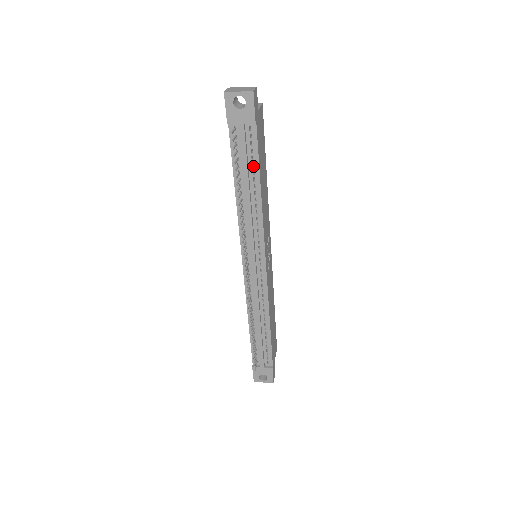
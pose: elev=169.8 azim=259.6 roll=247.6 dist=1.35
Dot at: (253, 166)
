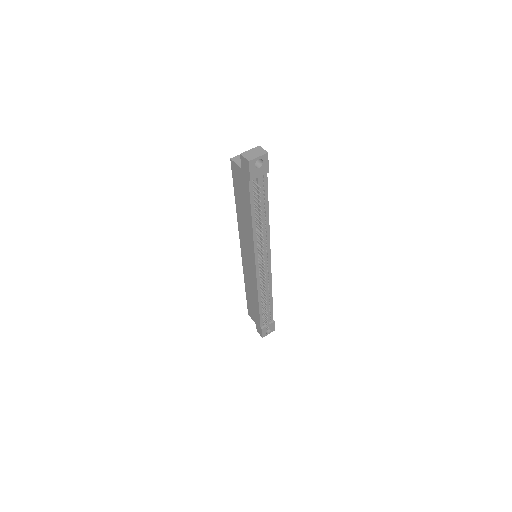
Dot at: (263, 200)
